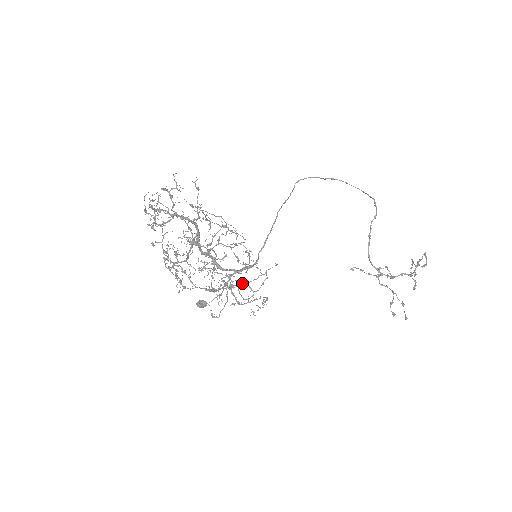
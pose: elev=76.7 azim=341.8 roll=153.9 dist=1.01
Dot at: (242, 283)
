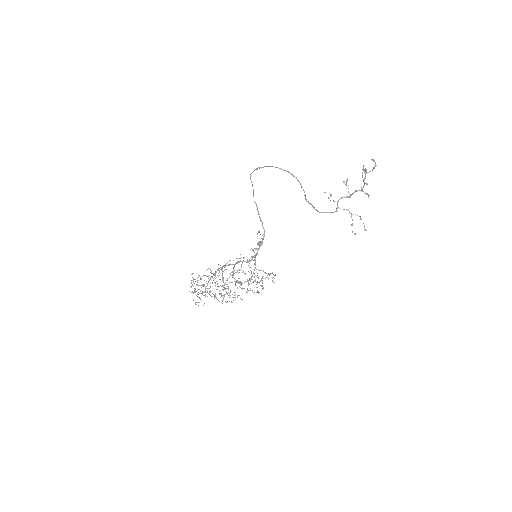
Dot at: occluded
